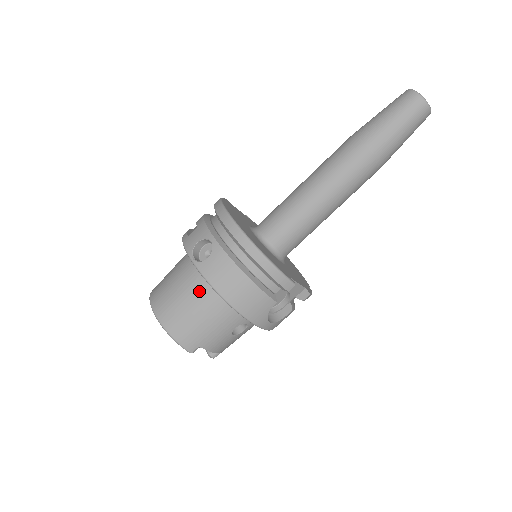
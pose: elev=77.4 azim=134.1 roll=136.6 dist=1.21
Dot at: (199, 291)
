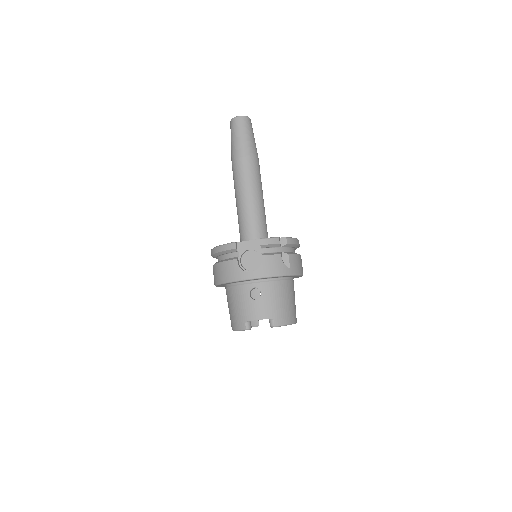
Dot at: (227, 295)
